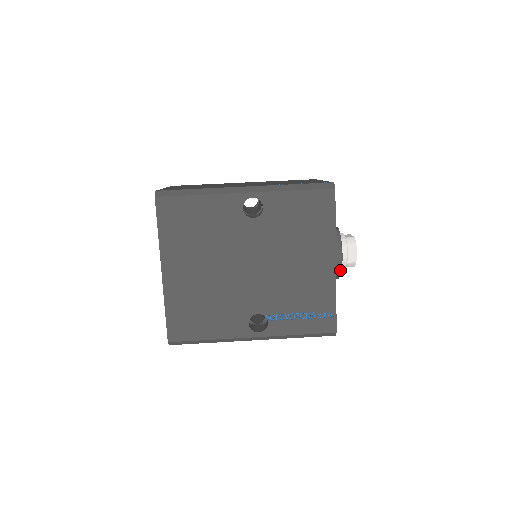
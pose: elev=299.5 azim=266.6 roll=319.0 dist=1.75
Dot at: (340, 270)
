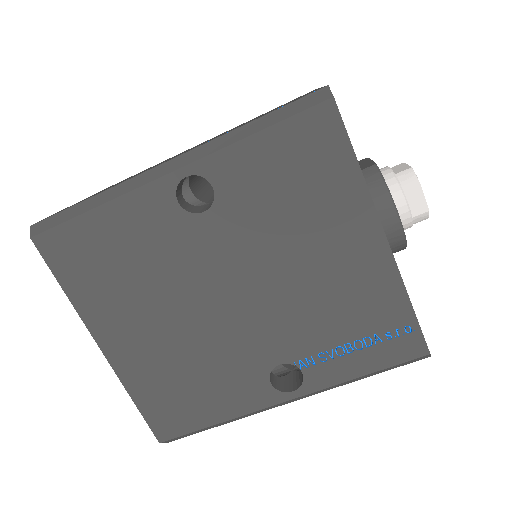
Dot at: (402, 237)
